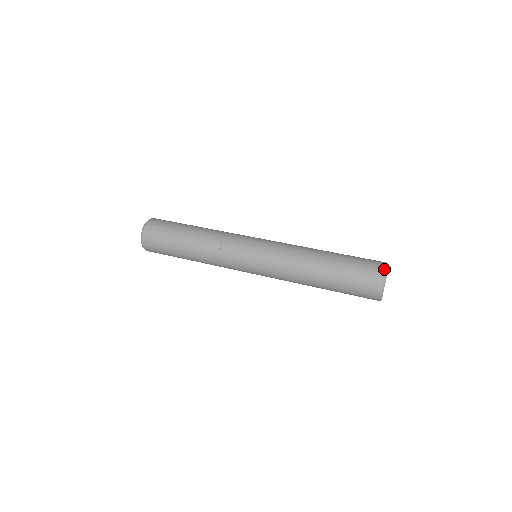
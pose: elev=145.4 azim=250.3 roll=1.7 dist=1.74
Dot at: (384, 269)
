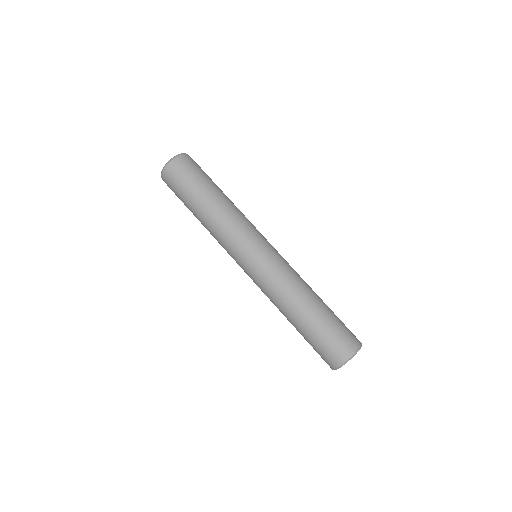
Dot at: (337, 366)
